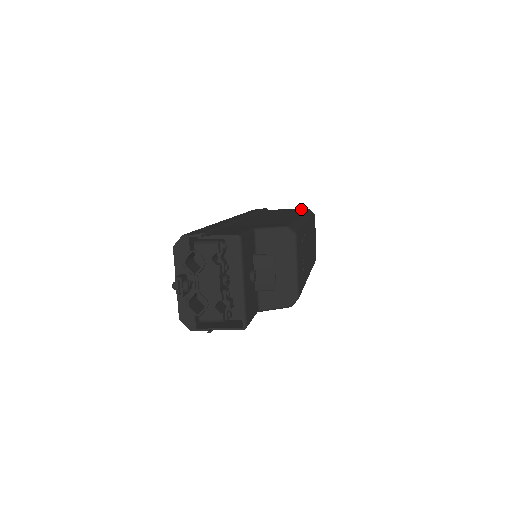
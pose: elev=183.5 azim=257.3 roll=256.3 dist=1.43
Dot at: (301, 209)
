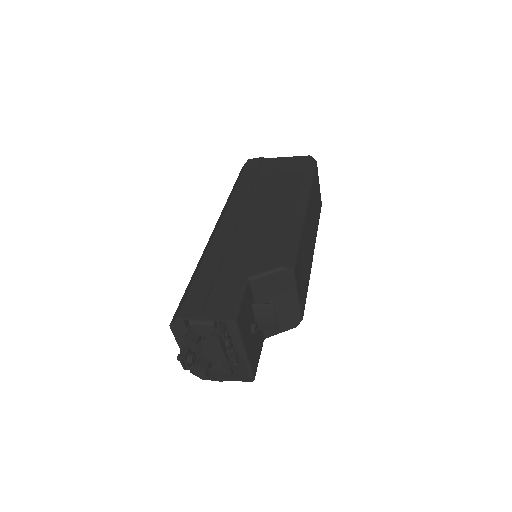
Dot at: (300, 159)
